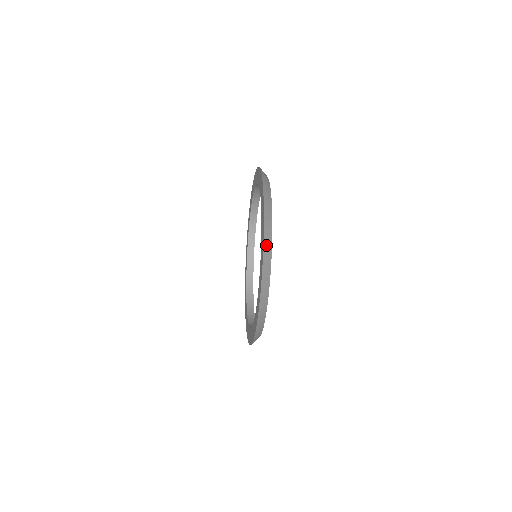
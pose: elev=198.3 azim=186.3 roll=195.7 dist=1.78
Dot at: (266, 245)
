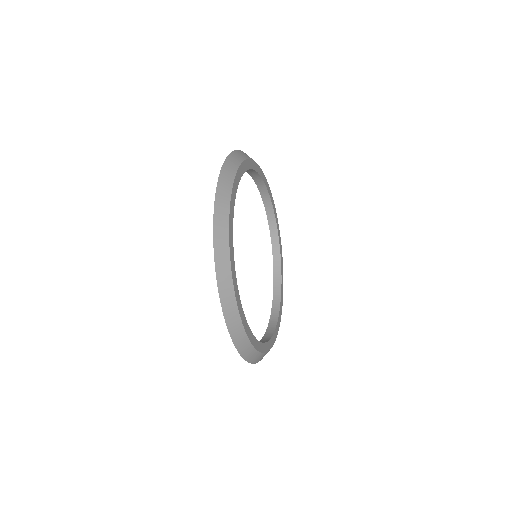
Dot at: (227, 167)
